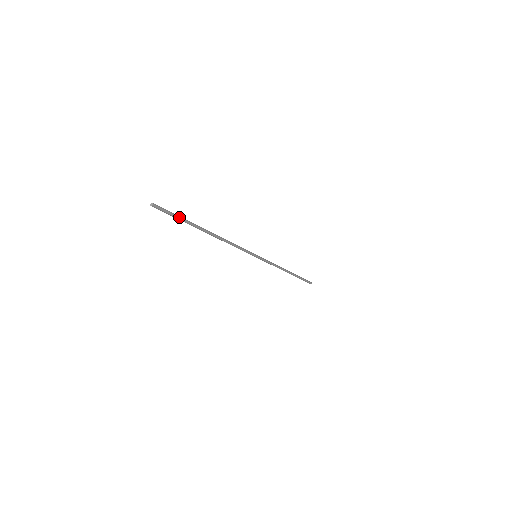
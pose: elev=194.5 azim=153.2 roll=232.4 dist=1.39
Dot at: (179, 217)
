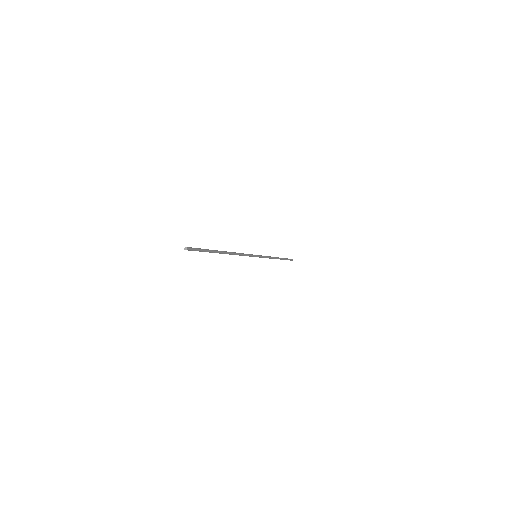
Dot at: (205, 251)
